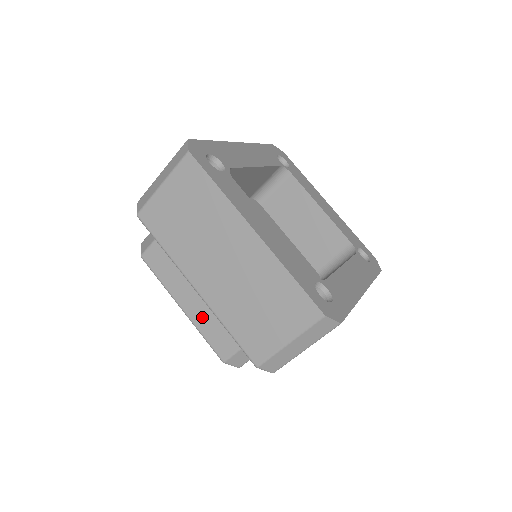
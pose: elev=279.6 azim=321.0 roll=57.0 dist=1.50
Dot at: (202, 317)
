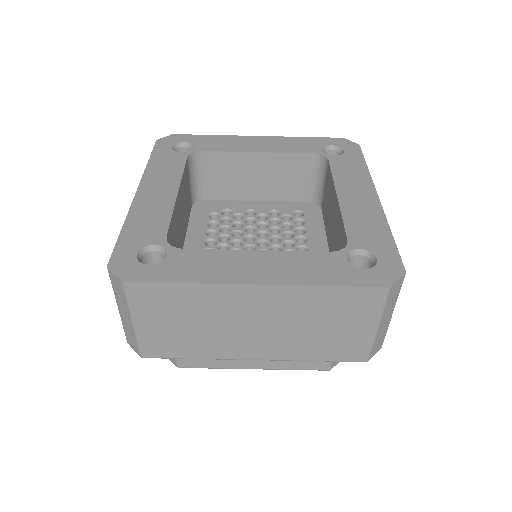
Dot at: (278, 361)
